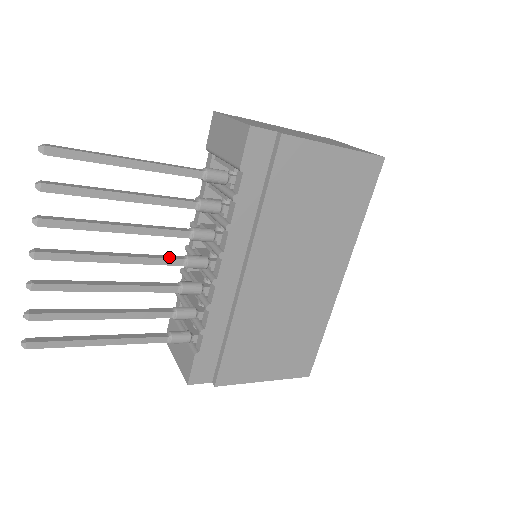
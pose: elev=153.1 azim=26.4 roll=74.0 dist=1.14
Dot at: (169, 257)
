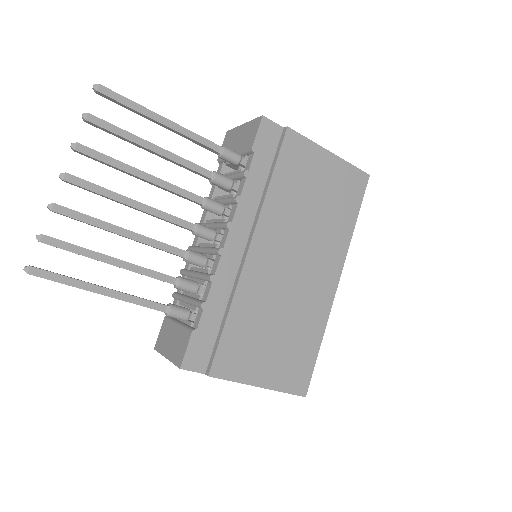
Dot at: (181, 219)
